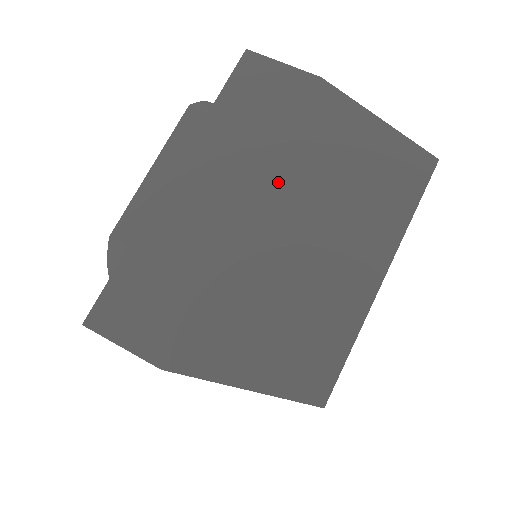
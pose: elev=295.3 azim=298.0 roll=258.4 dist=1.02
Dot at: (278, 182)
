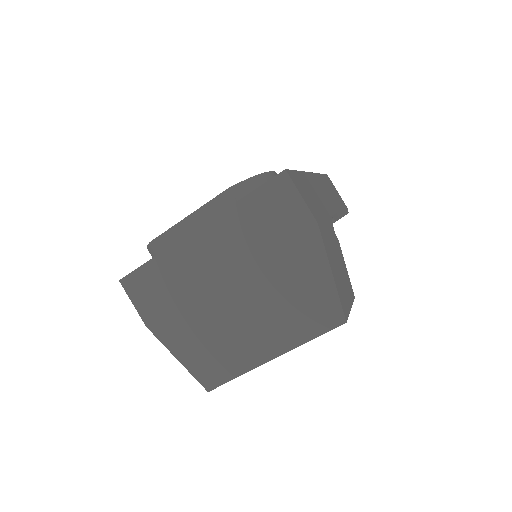
Dot at: (251, 273)
